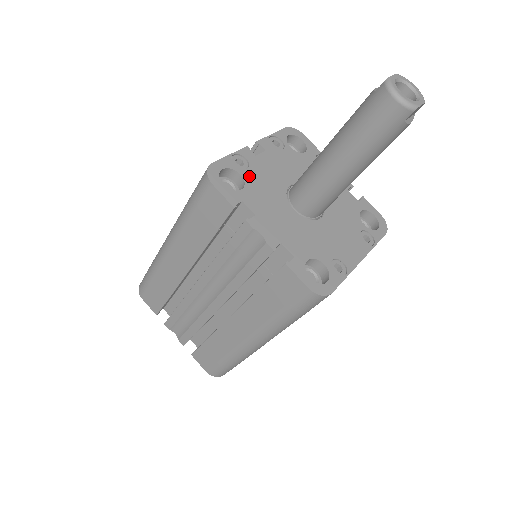
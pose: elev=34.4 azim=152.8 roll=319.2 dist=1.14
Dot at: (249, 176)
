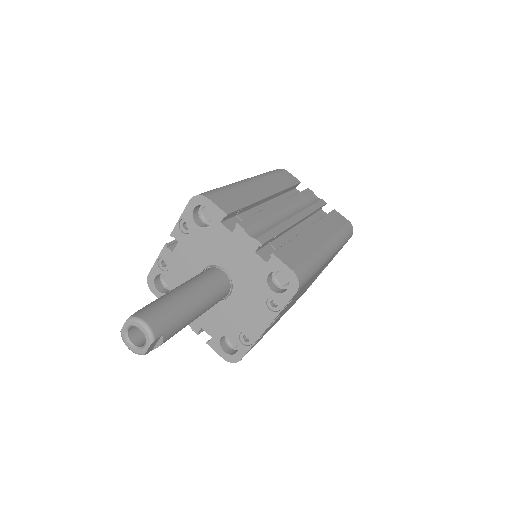
Dot at: (172, 276)
